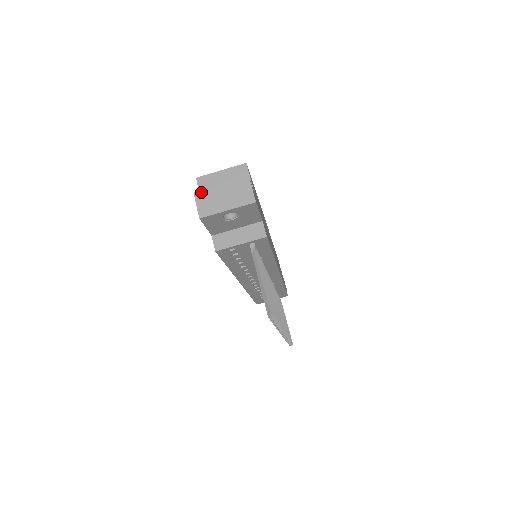
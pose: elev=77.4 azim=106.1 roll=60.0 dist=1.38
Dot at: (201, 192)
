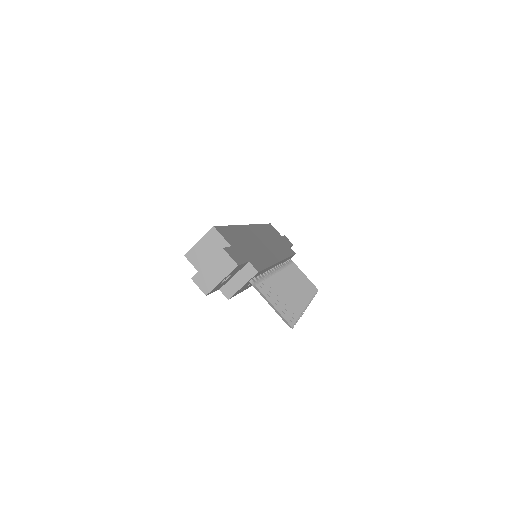
Dot at: (196, 276)
